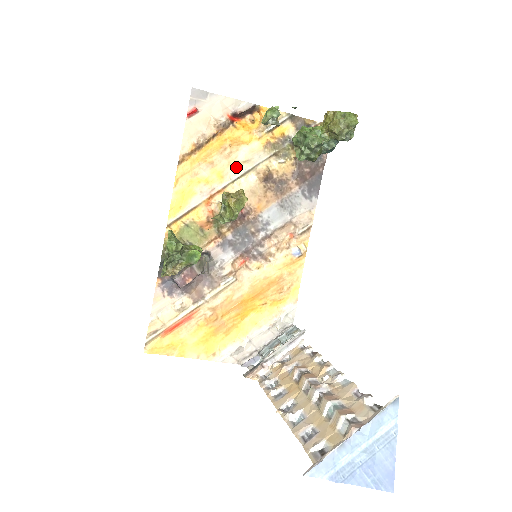
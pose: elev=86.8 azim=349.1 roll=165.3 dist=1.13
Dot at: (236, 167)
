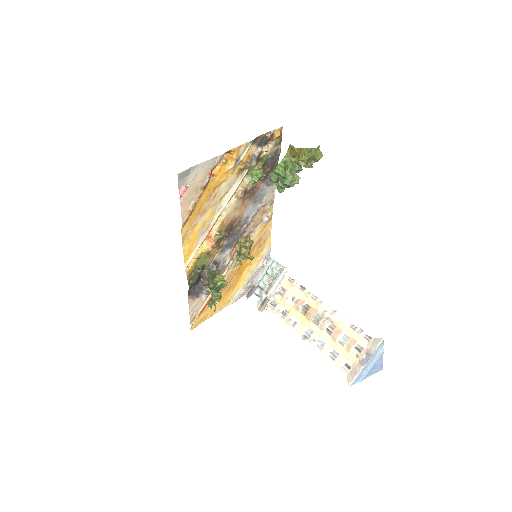
Dot at: (220, 201)
